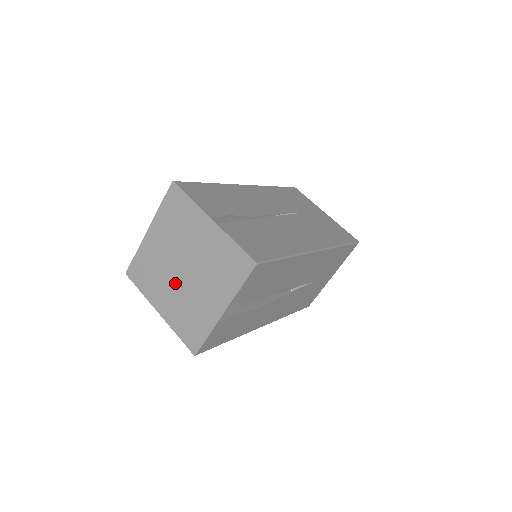
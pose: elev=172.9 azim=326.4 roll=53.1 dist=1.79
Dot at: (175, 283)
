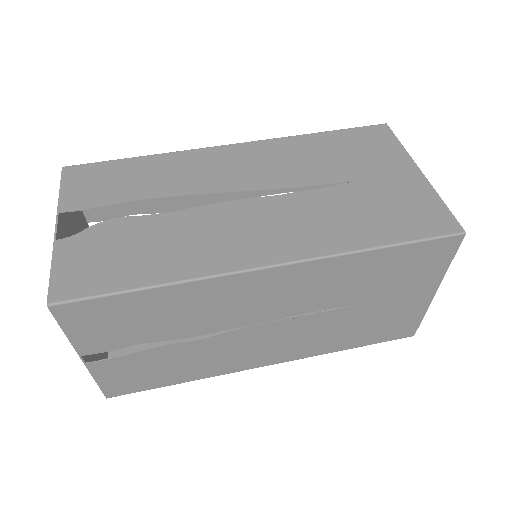
Dot at: occluded
